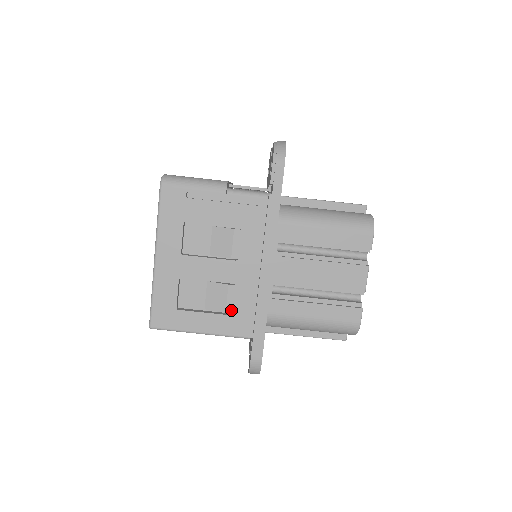
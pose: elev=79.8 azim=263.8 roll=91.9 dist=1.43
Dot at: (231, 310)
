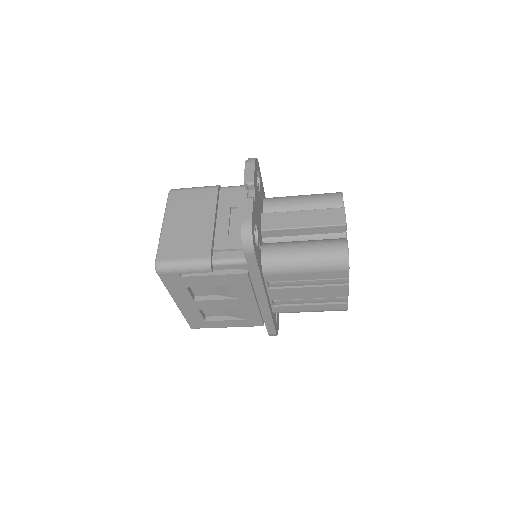
Dot at: (245, 317)
